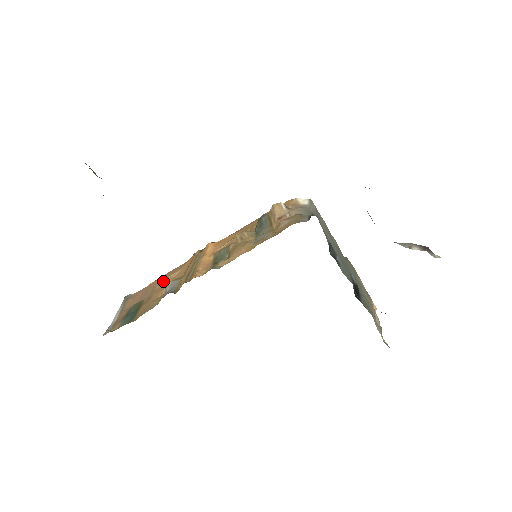
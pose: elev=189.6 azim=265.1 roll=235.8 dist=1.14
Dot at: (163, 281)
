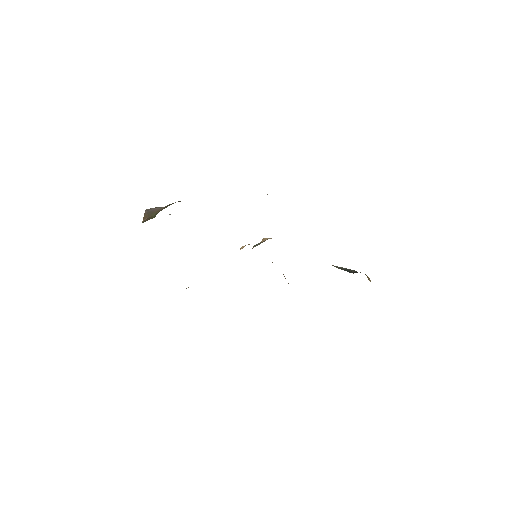
Dot at: occluded
